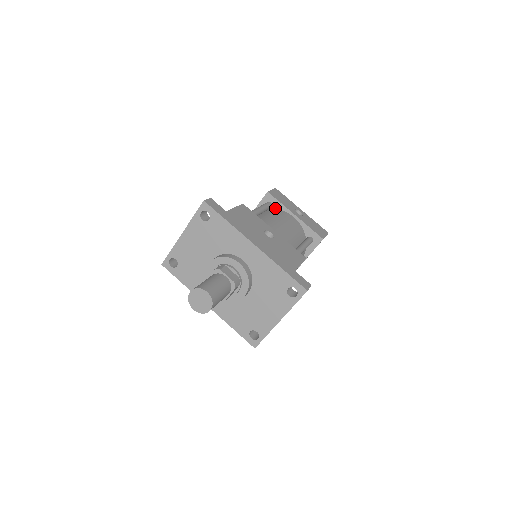
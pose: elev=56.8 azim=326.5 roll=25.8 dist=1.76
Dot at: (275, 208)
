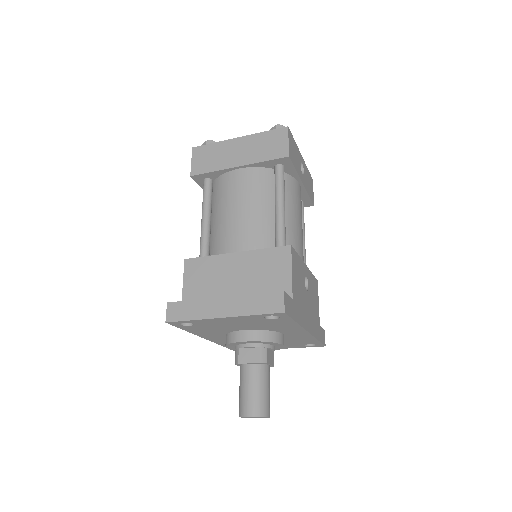
Dot at: (284, 171)
